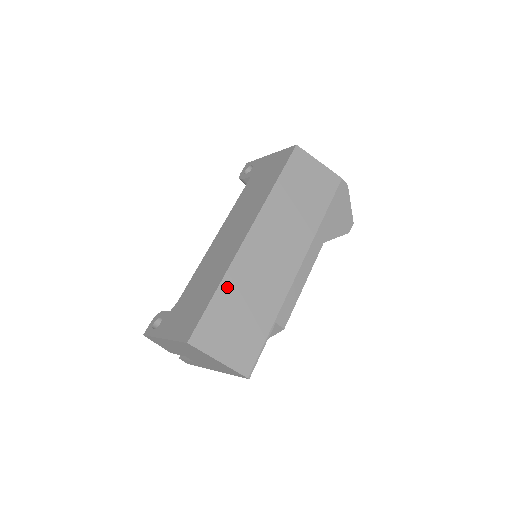
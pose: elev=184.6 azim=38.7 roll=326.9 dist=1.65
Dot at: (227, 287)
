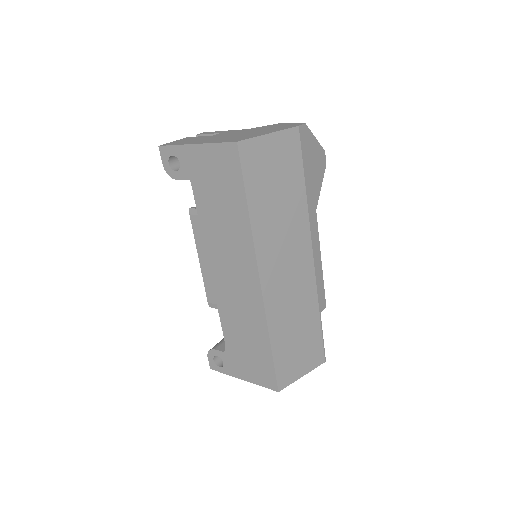
Dot at: (276, 335)
